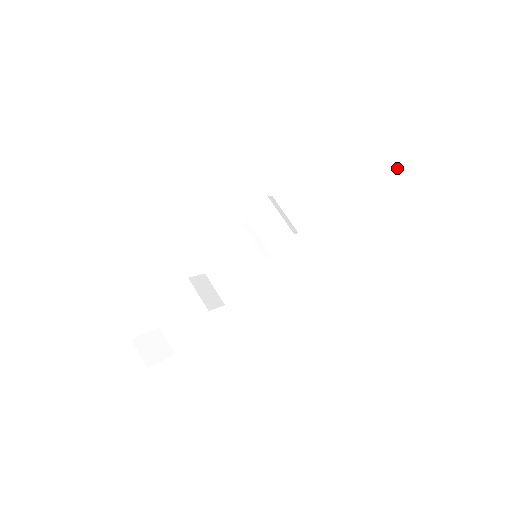
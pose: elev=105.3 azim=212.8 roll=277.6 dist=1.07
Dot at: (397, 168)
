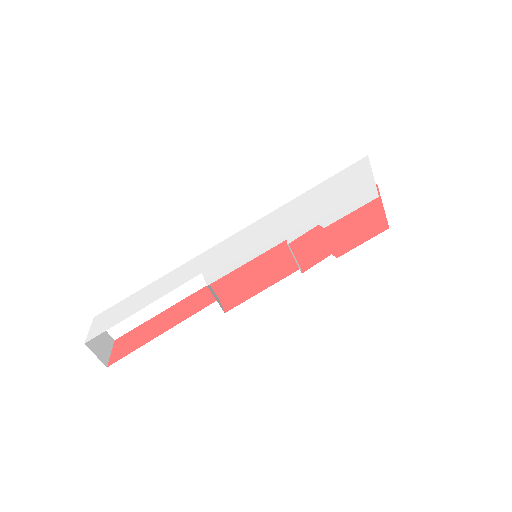
Dot at: occluded
